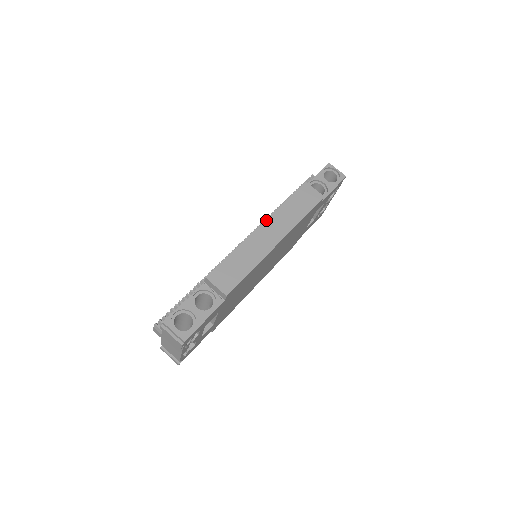
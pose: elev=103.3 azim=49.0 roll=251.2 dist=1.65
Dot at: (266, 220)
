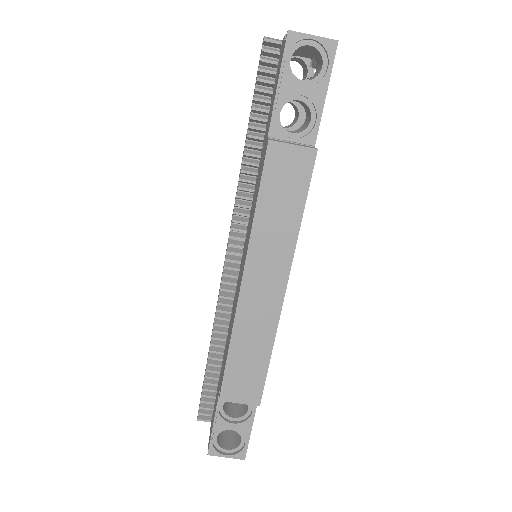
Dot at: (245, 268)
